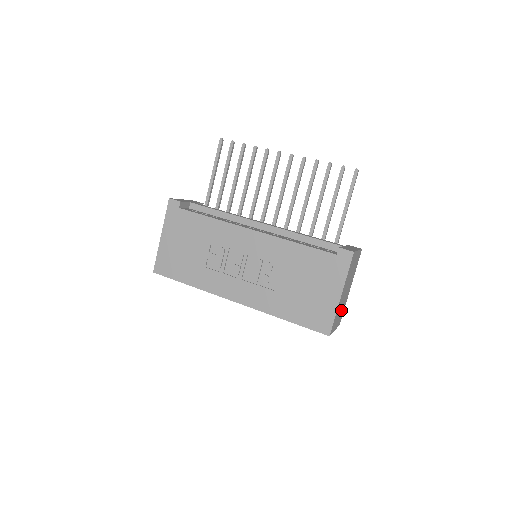
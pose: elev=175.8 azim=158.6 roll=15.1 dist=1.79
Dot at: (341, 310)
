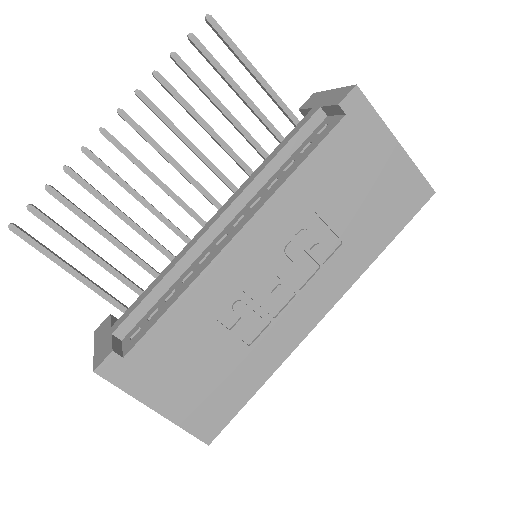
Dot at: occluded
